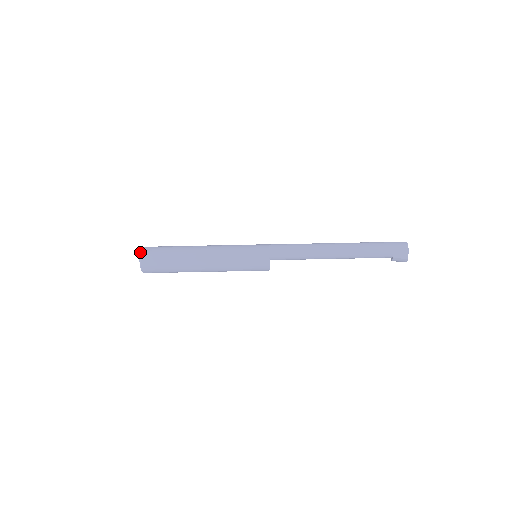
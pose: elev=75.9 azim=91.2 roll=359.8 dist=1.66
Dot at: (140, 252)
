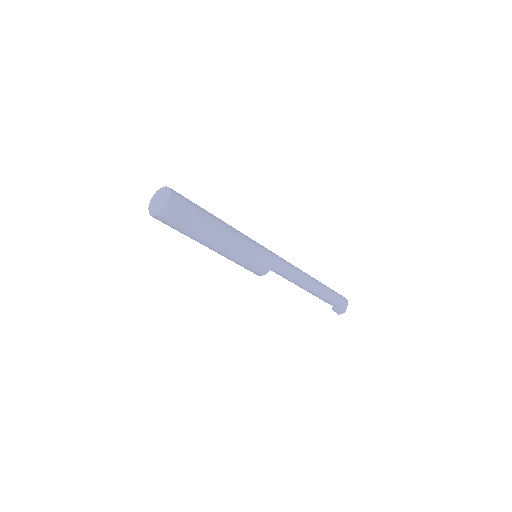
Dot at: (169, 190)
